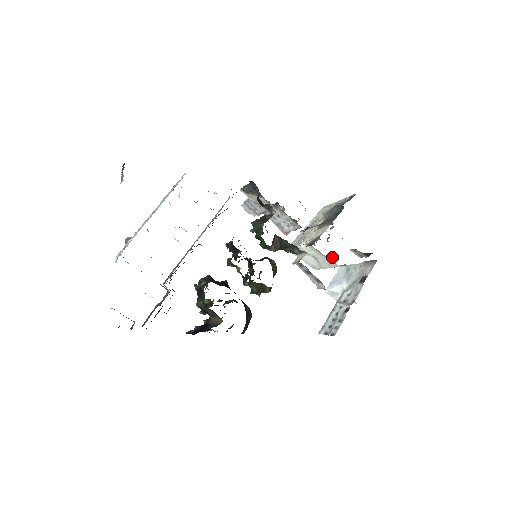
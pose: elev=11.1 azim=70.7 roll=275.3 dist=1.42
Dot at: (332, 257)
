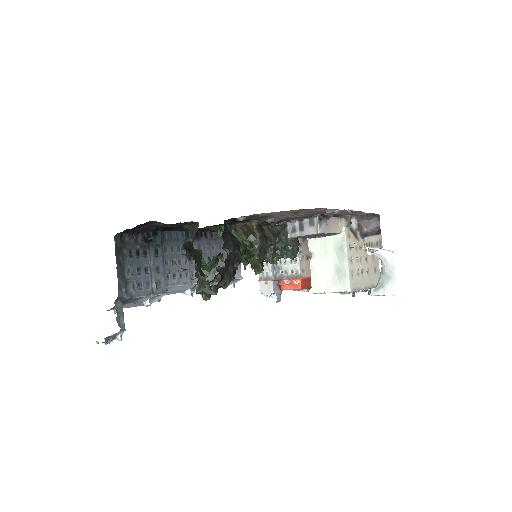
Dot at: (358, 271)
